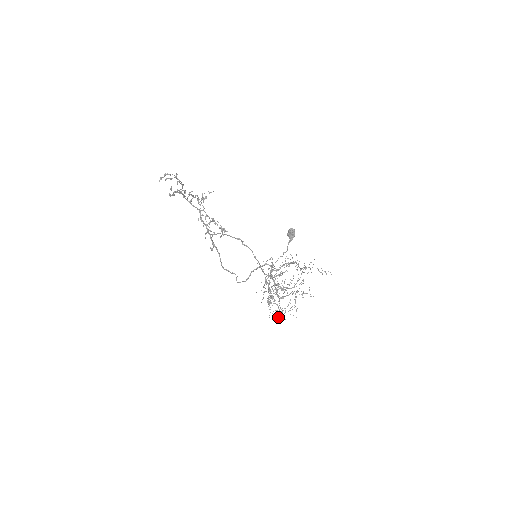
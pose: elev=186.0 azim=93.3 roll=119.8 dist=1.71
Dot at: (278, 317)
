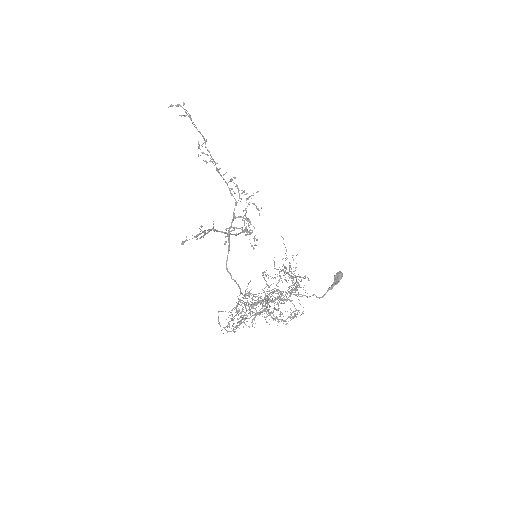
Dot at: occluded
